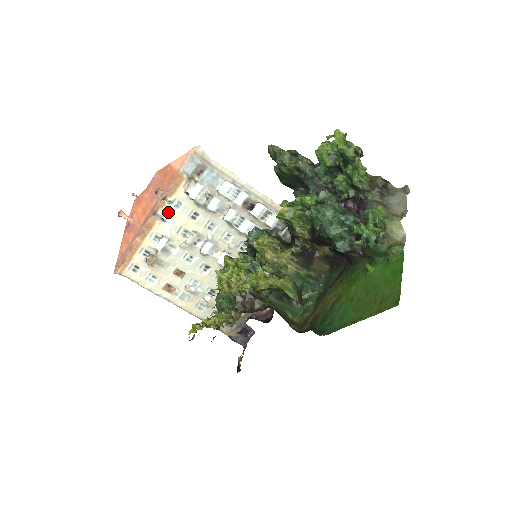
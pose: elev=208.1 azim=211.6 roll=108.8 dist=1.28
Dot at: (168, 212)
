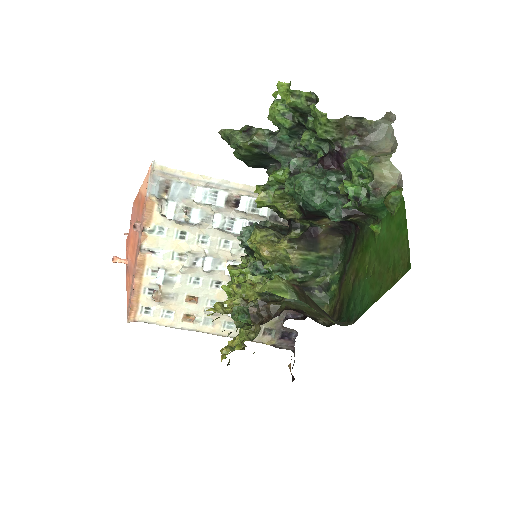
Dot at: (153, 242)
